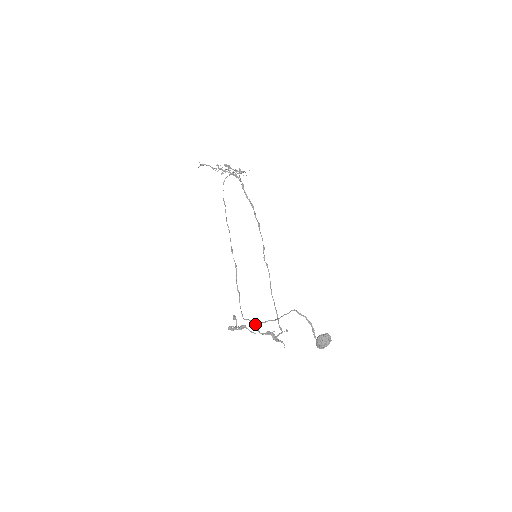
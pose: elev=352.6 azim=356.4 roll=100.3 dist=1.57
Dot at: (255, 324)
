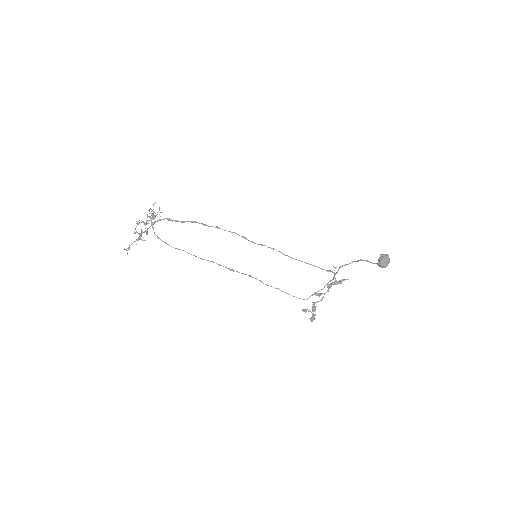
Dot at: (317, 294)
